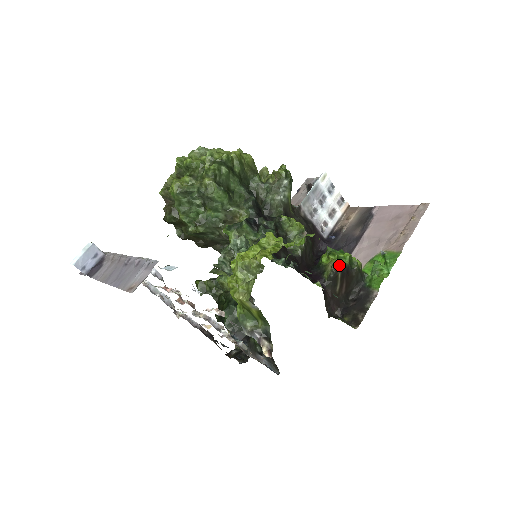
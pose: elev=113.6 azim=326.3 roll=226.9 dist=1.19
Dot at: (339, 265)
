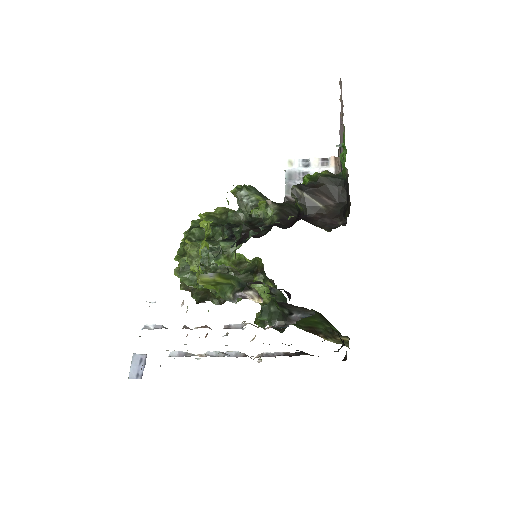
Dot at: (293, 189)
